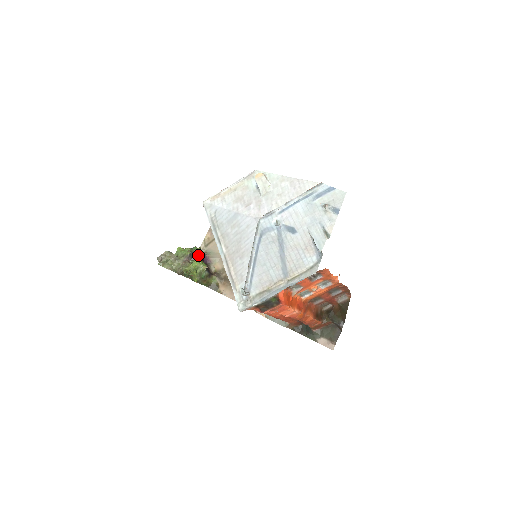
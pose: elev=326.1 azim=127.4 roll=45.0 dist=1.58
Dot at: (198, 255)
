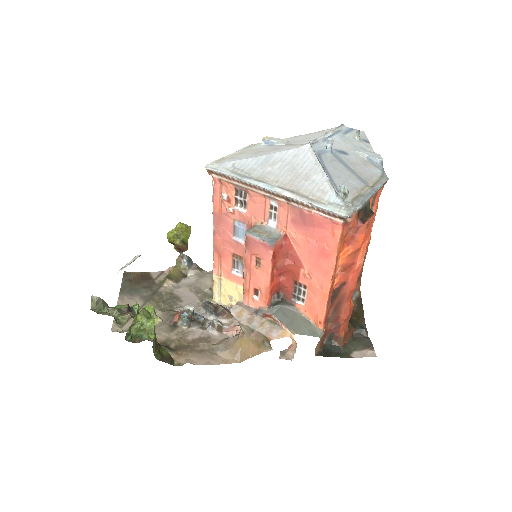
Dot at: (137, 312)
